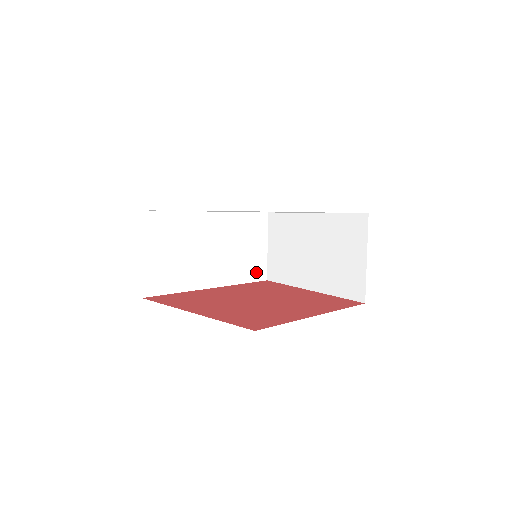
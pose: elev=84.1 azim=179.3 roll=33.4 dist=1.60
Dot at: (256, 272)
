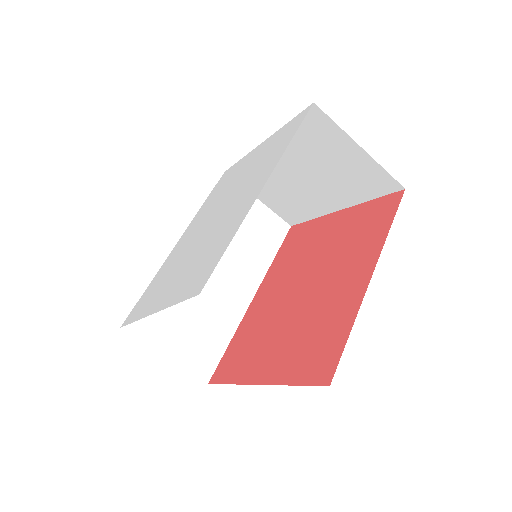
Dot at: (274, 233)
